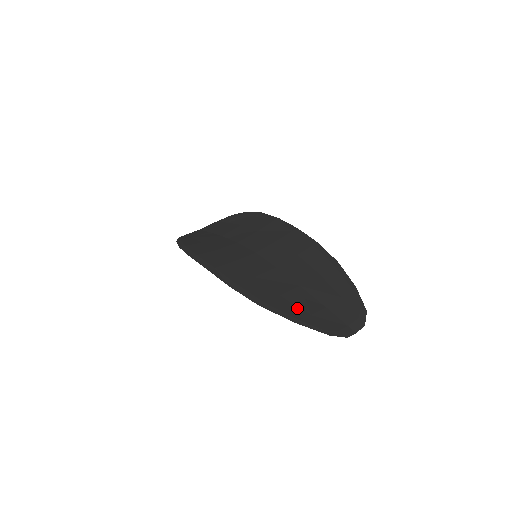
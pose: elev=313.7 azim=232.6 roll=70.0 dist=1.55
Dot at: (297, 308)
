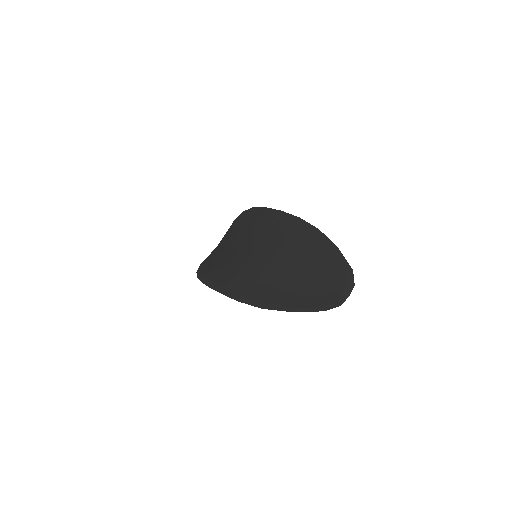
Dot at: (294, 296)
